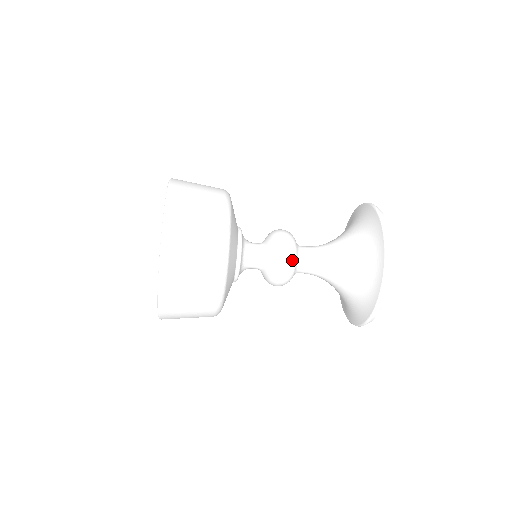
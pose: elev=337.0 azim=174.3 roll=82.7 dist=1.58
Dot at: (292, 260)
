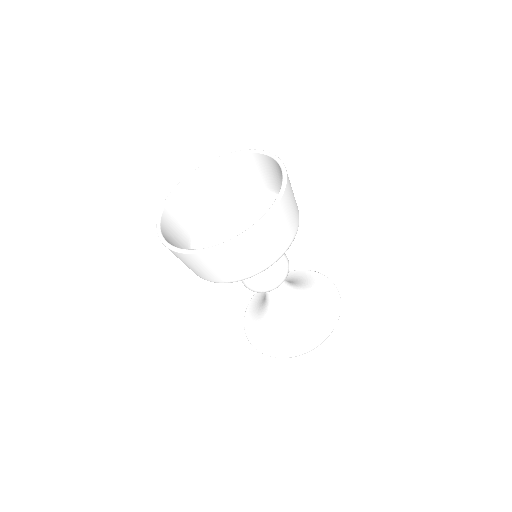
Dot at: occluded
